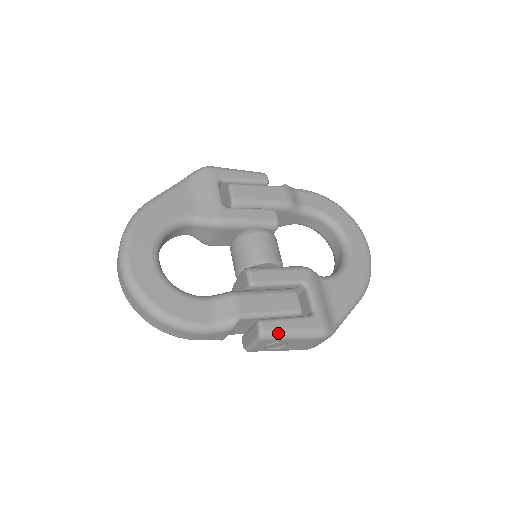
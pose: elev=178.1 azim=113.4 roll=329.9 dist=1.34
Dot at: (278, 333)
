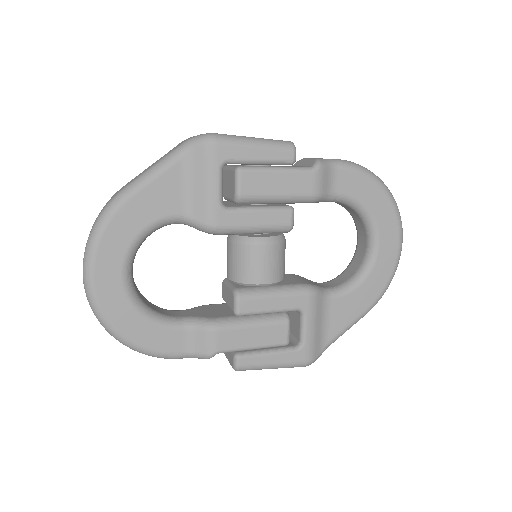
Dot at: (255, 368)
